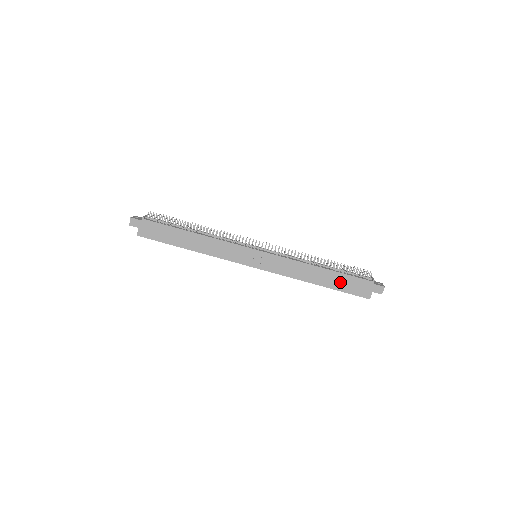
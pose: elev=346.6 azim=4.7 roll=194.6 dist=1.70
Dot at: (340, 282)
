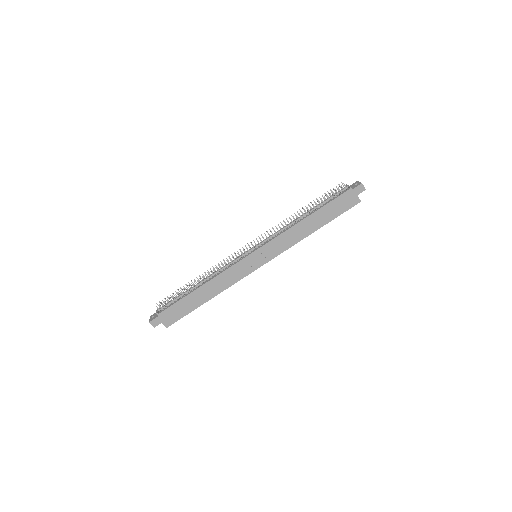
Dot at: (329, 213)
